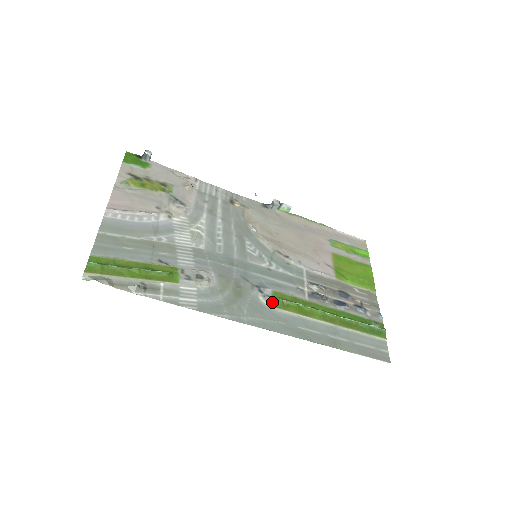
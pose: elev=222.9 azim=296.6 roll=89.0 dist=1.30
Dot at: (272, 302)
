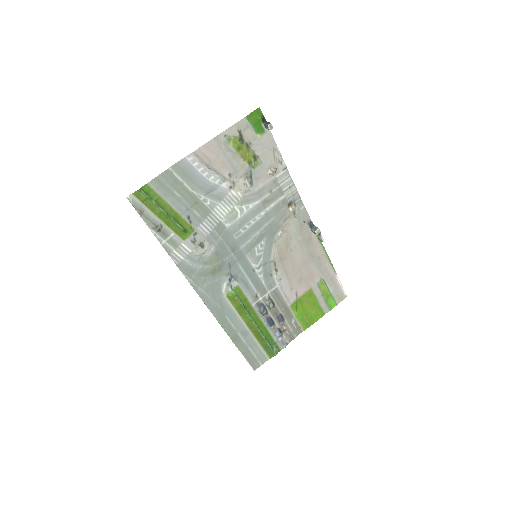
Dot at: (229, 292)
